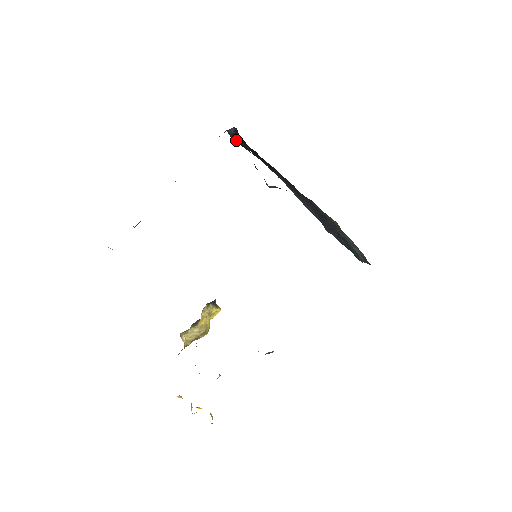
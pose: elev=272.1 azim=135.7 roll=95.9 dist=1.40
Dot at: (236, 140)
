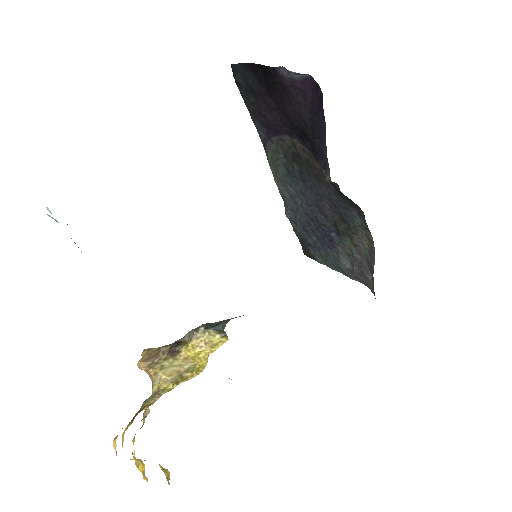
Dot at: (291, 89)
